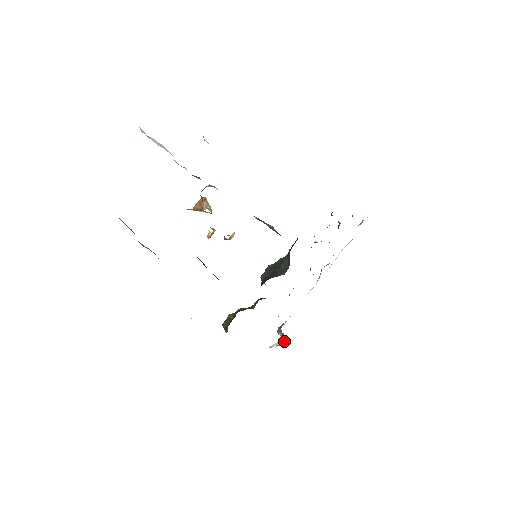
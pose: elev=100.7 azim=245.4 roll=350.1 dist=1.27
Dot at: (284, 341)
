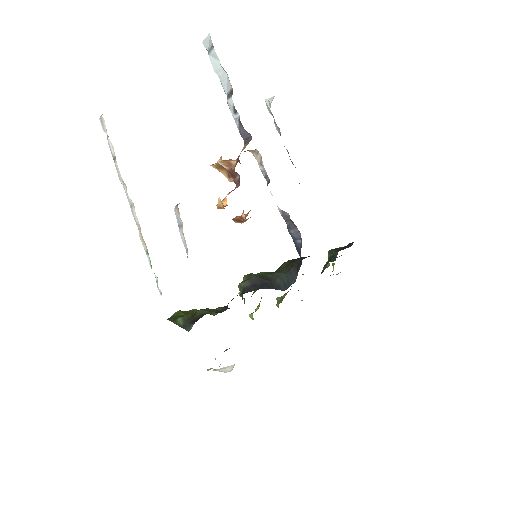
Dot at: (232, 368)
